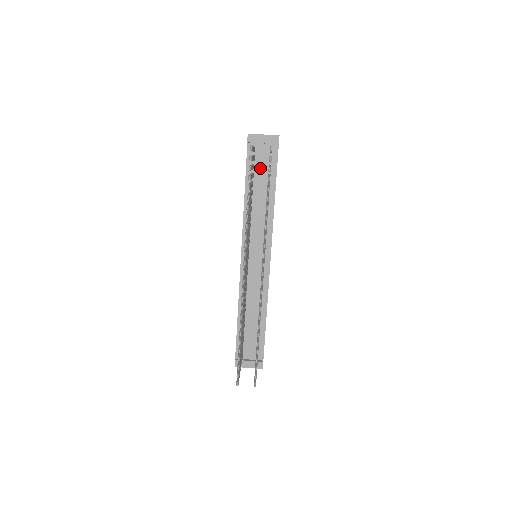
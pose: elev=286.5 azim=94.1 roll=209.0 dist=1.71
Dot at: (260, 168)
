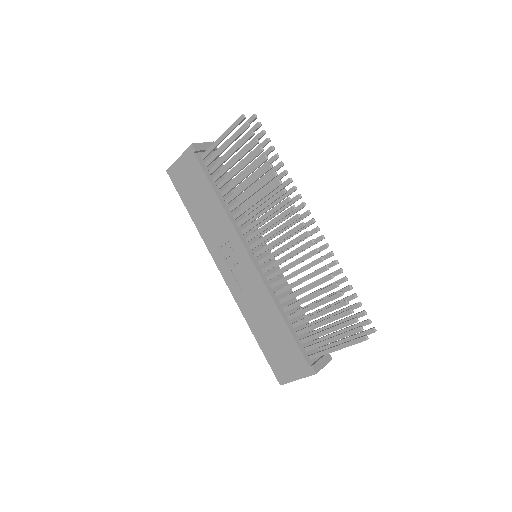
Dot at: (215, 173)
